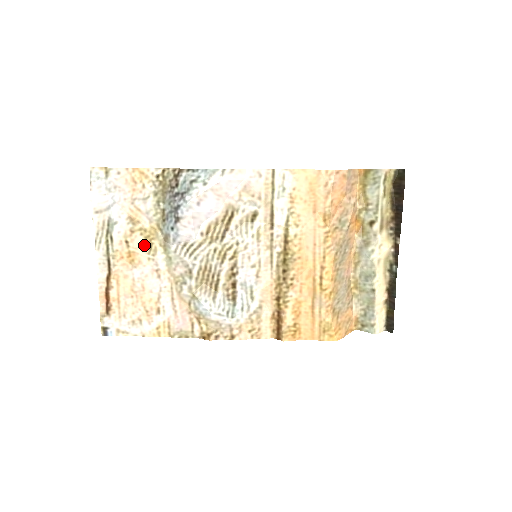
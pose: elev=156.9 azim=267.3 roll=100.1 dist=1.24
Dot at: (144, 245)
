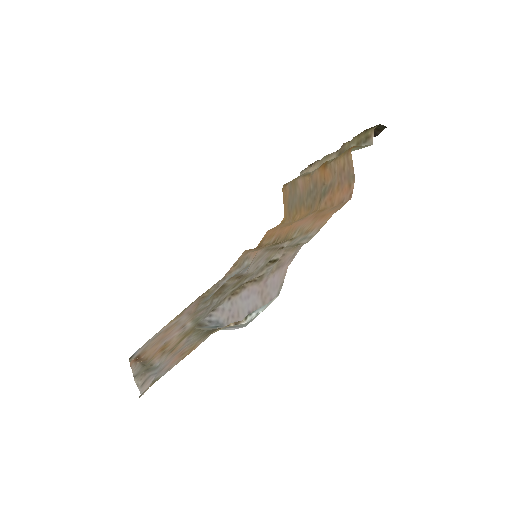
Dot at: (178, 340)
